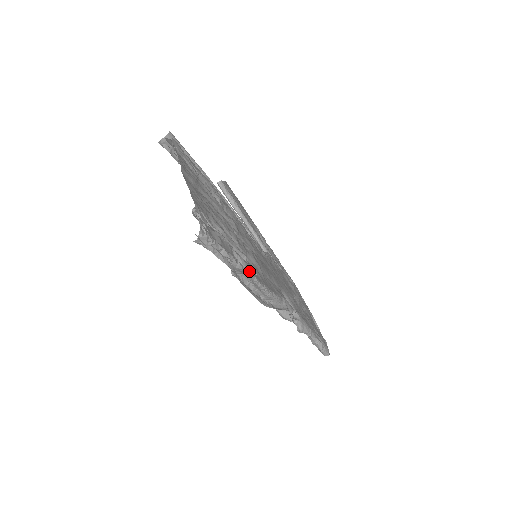
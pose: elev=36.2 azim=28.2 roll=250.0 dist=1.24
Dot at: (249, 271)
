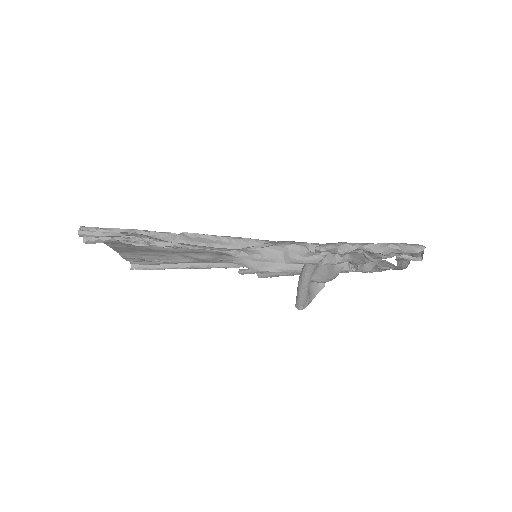
Dot at: (179, 235)
